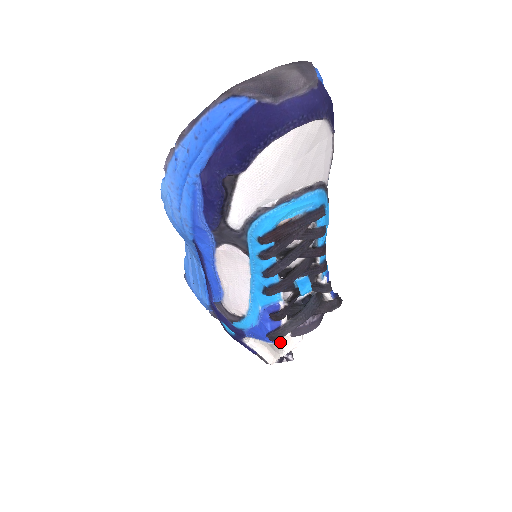
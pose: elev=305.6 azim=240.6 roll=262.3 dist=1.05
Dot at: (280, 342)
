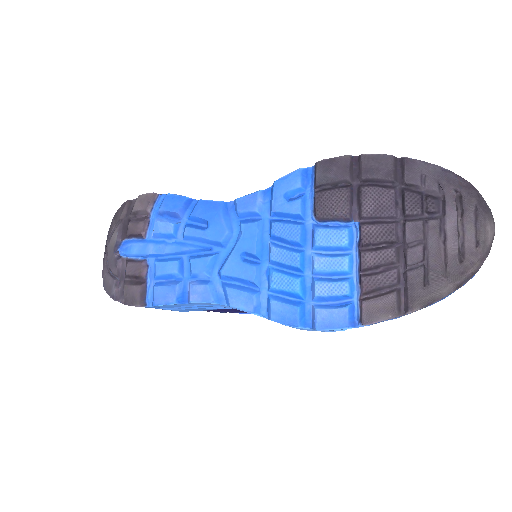
Dot at: occluded
